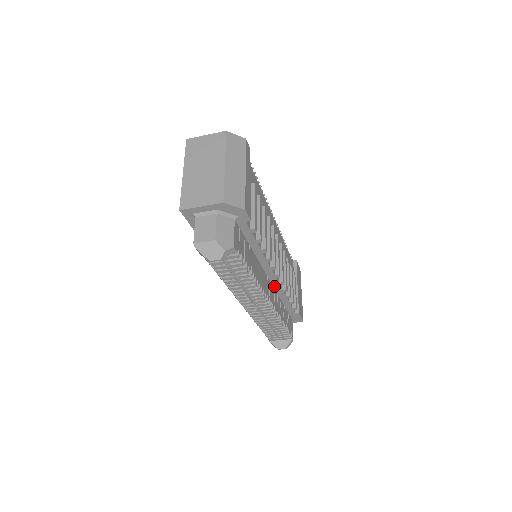
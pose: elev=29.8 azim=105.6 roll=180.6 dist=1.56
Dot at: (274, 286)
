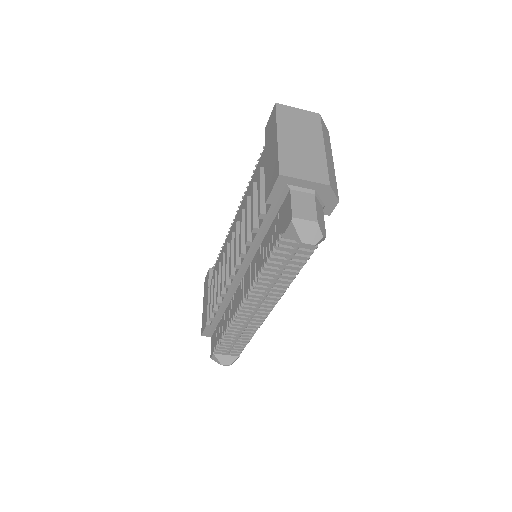
Dot at: occluded
